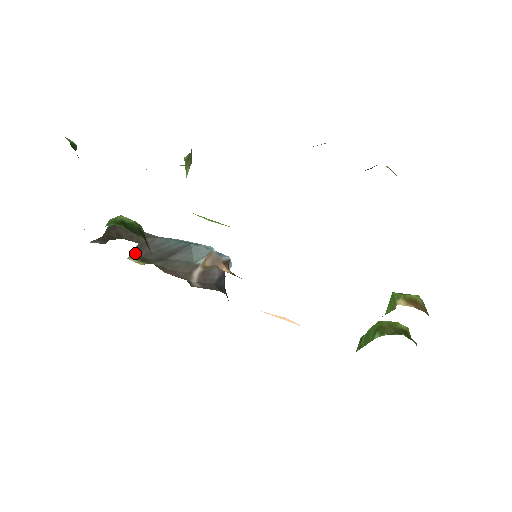
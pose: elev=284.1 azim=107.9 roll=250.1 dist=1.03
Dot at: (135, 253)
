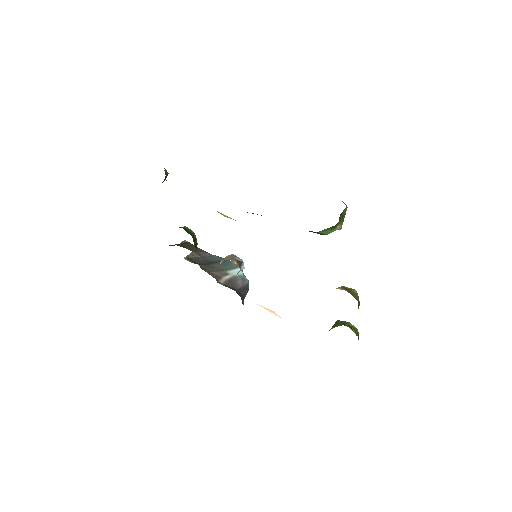
Dot at: (190, 258)
